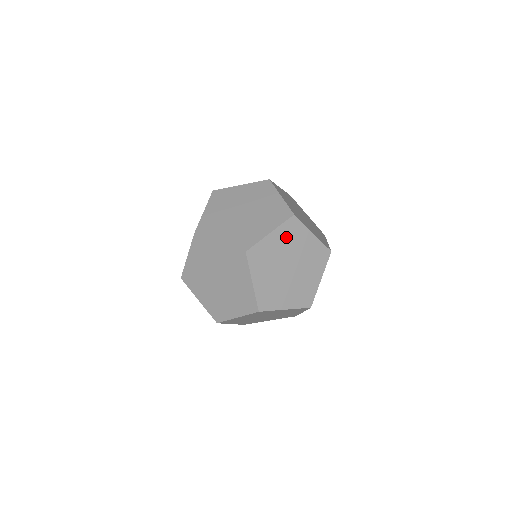
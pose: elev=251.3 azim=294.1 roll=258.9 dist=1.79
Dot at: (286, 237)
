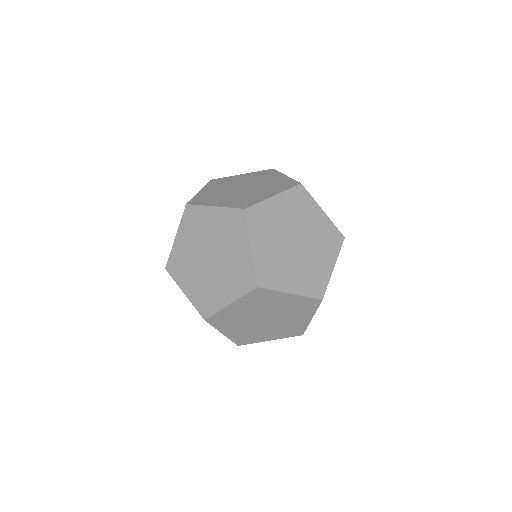
Dot at: (292, 206)
